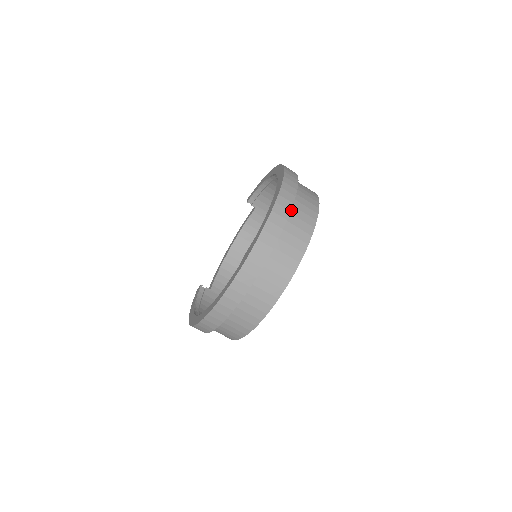
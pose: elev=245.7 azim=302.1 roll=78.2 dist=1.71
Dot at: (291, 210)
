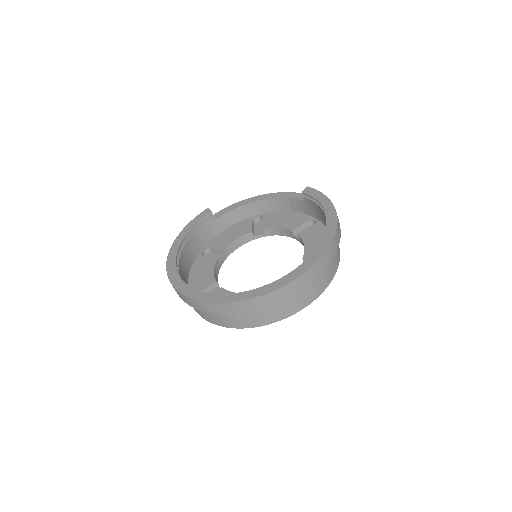
Dot at: occluded
